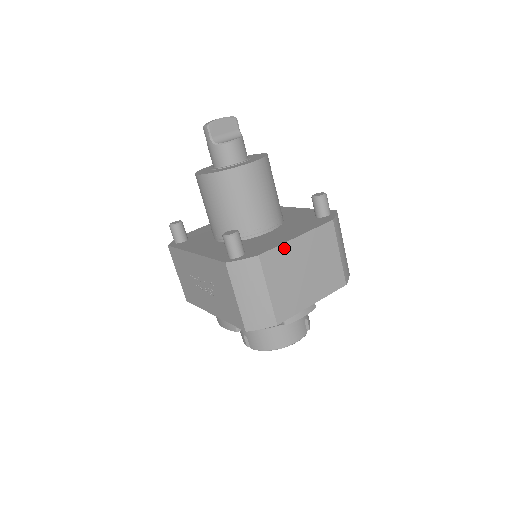
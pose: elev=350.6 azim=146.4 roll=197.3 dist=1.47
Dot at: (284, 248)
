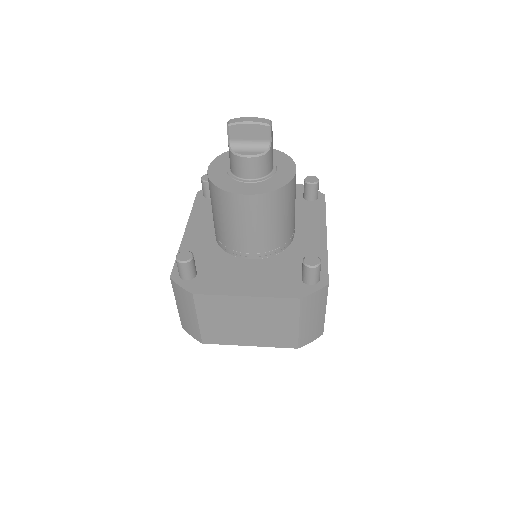
Dot at: (226, 299)
